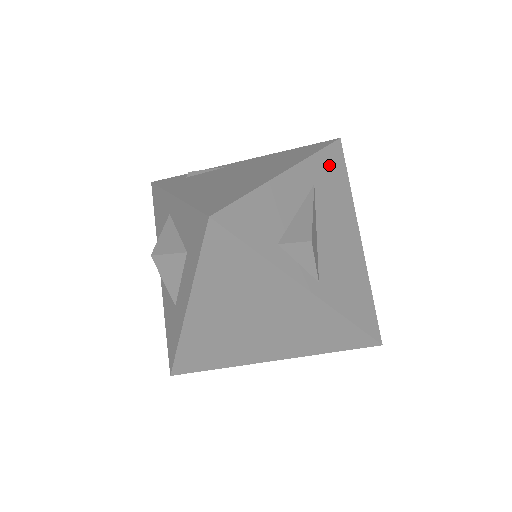
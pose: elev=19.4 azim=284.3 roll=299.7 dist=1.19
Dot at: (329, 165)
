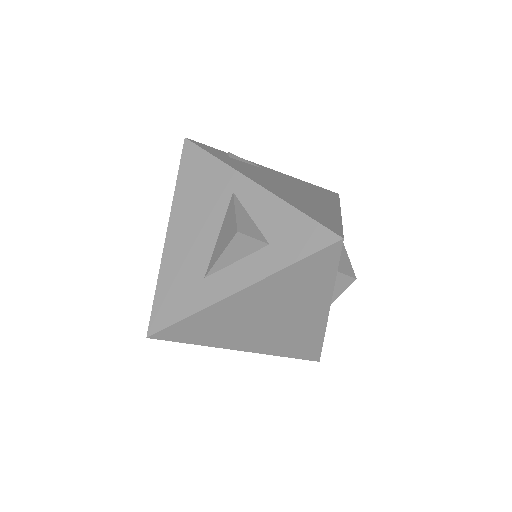
Dot at: occluded
